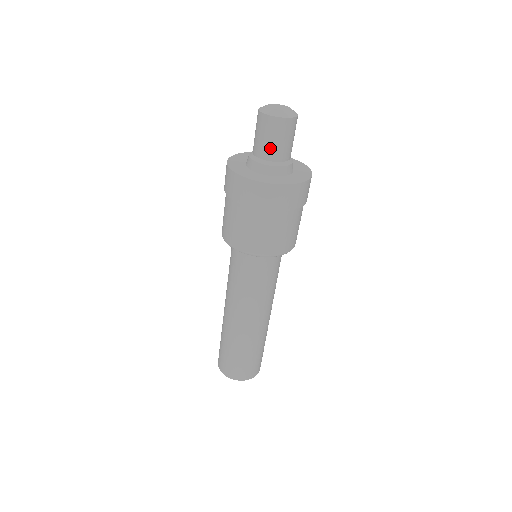
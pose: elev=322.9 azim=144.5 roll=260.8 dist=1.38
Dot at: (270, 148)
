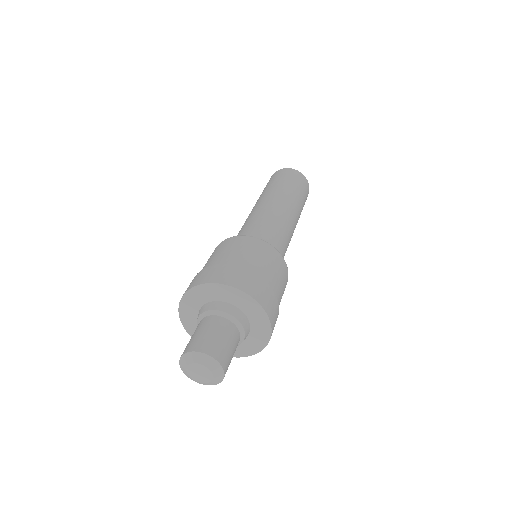
Dot at: occluded
